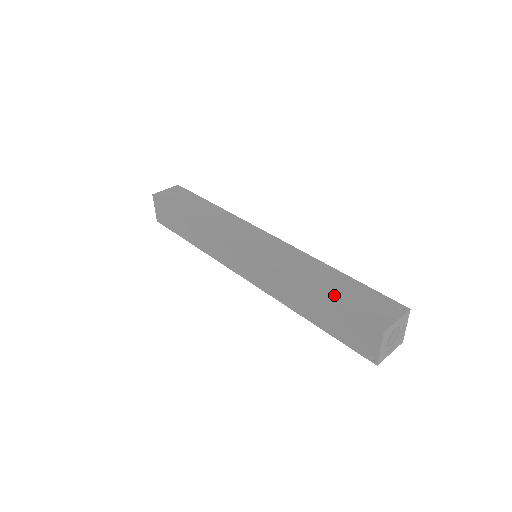
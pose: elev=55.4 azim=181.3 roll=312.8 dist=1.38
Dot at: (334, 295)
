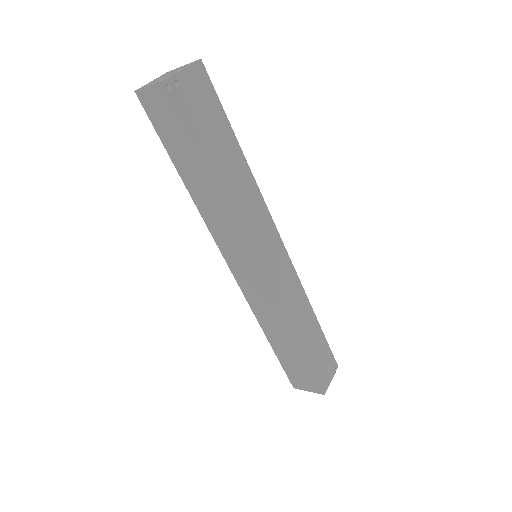
Dot at: (310, 353)
